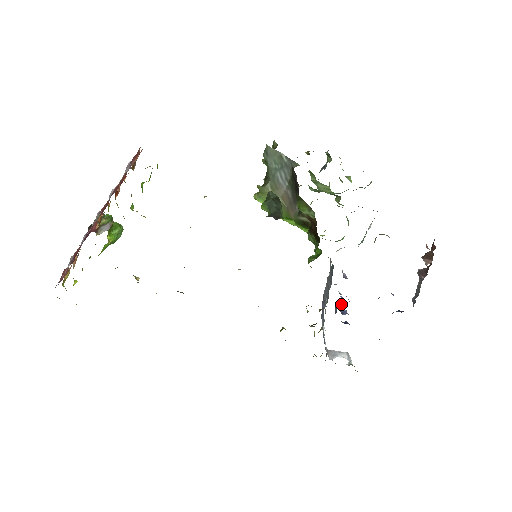
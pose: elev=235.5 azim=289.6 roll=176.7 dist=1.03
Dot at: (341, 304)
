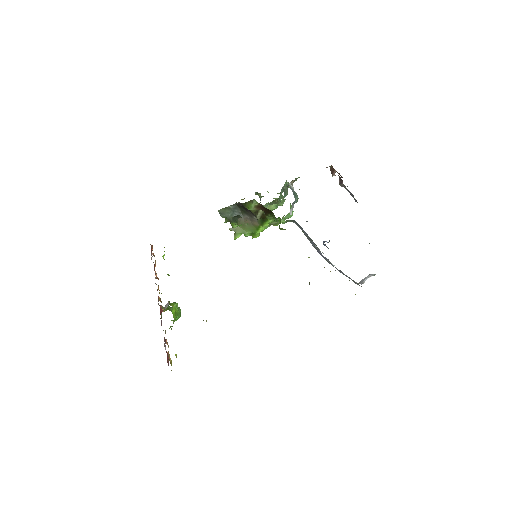
Dot at: (325, 241)
